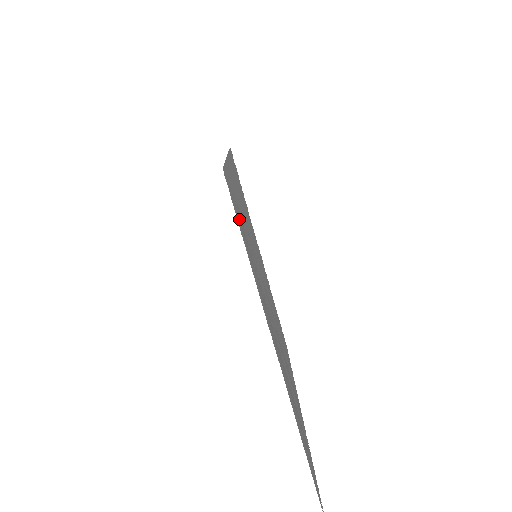
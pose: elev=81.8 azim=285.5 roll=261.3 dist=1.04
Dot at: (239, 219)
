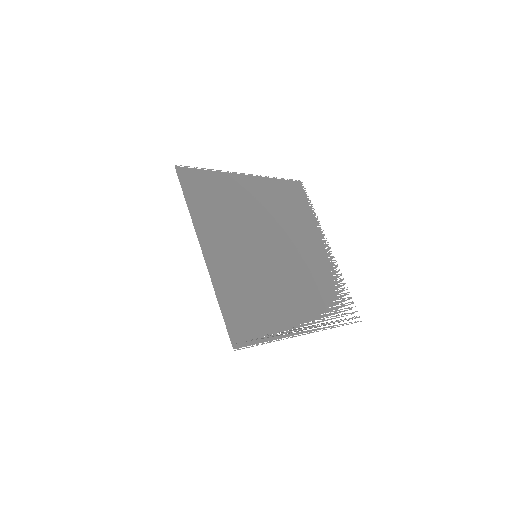
Dot at: (250, 331)
